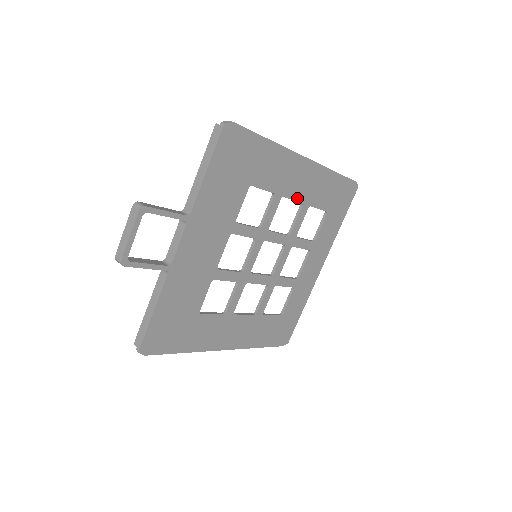
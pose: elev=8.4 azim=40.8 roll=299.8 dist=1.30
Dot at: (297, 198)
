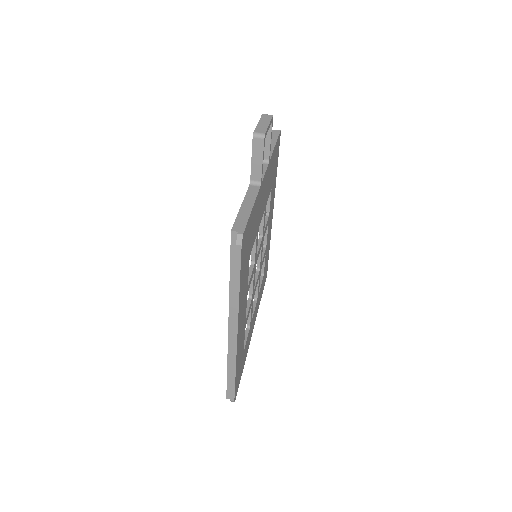
Dot at: (267, 237)
